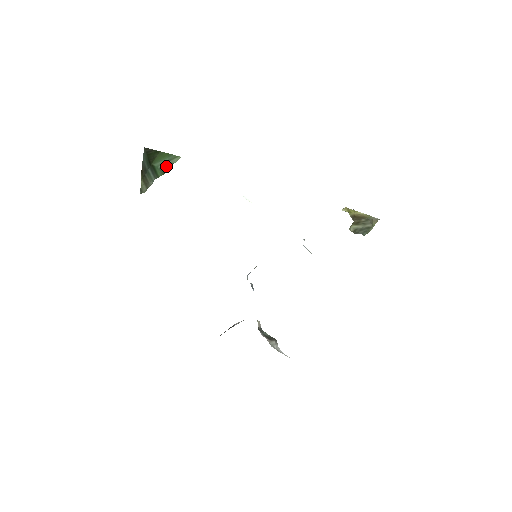
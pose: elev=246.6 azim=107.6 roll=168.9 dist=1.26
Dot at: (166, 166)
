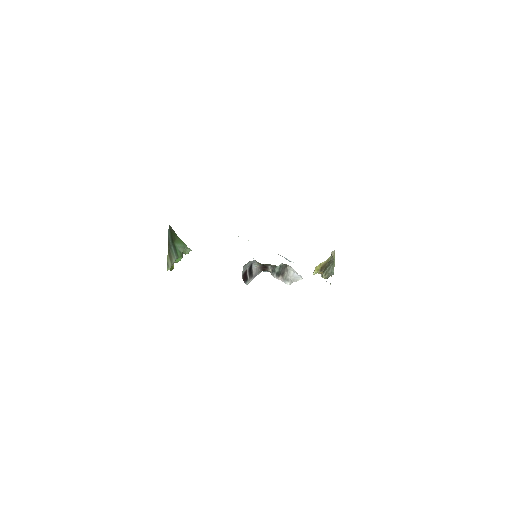
Dot at: (183, 251)
